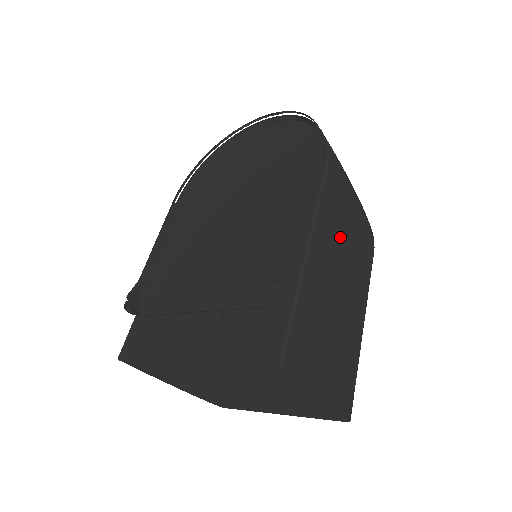
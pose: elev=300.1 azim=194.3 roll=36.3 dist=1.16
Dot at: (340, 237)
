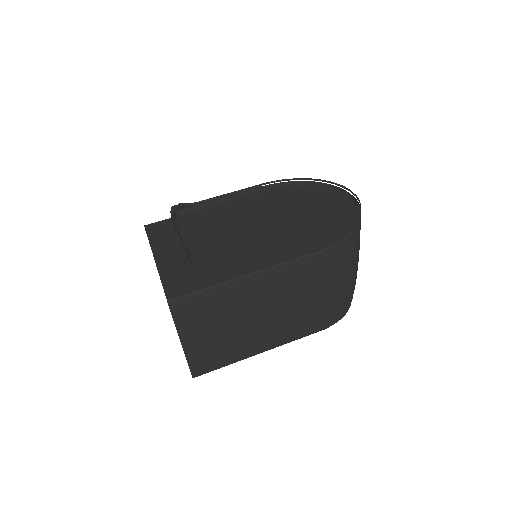
Dot at: (289, 293)
